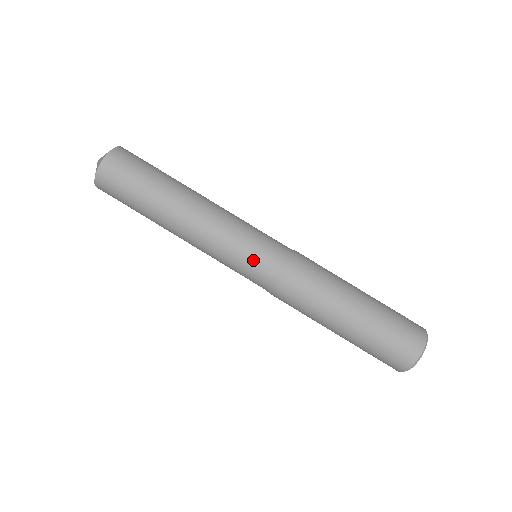
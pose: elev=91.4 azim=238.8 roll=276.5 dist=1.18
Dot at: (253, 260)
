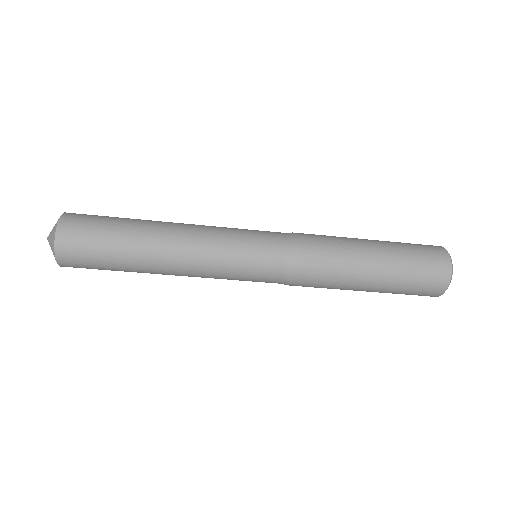
Dot at: (255, 280)
